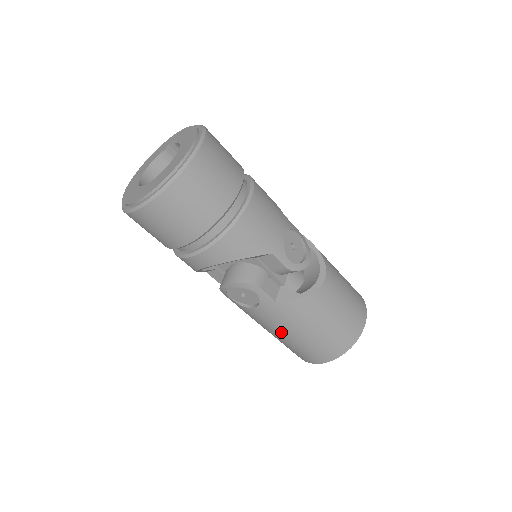
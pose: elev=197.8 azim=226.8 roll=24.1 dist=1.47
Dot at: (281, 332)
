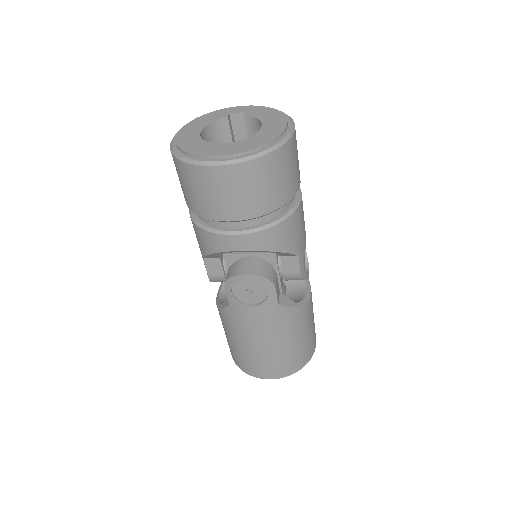
Dot at: (258, 339)
